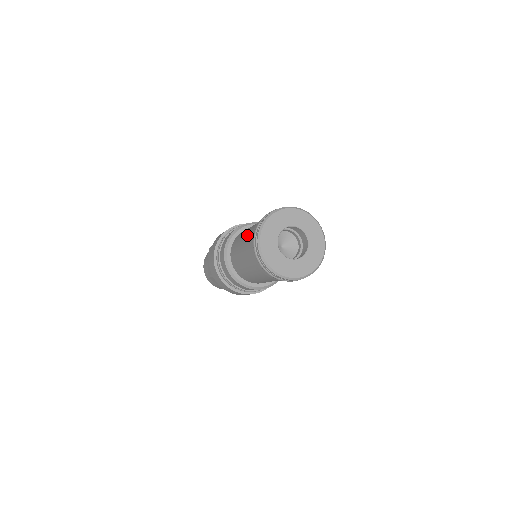
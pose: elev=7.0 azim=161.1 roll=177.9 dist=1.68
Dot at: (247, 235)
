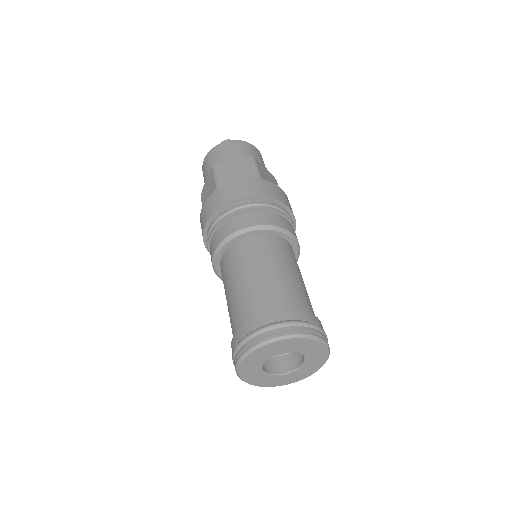
Dot at: occluded
